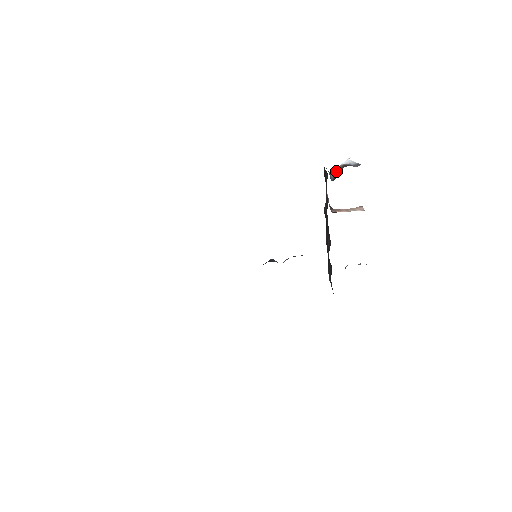
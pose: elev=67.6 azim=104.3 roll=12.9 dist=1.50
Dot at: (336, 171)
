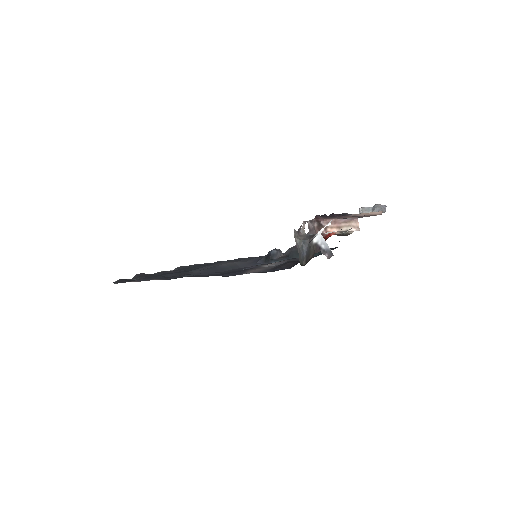
Dot at: (308, 243)
